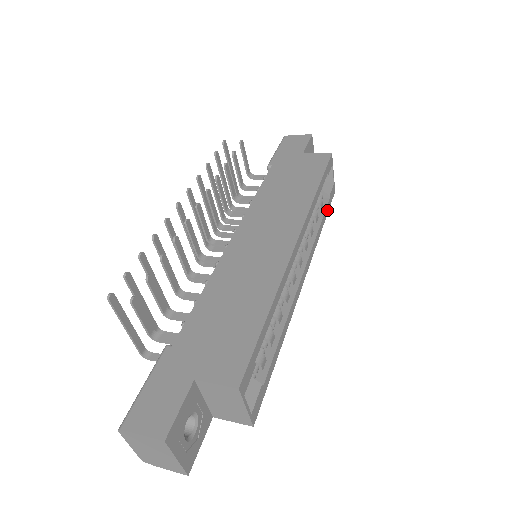
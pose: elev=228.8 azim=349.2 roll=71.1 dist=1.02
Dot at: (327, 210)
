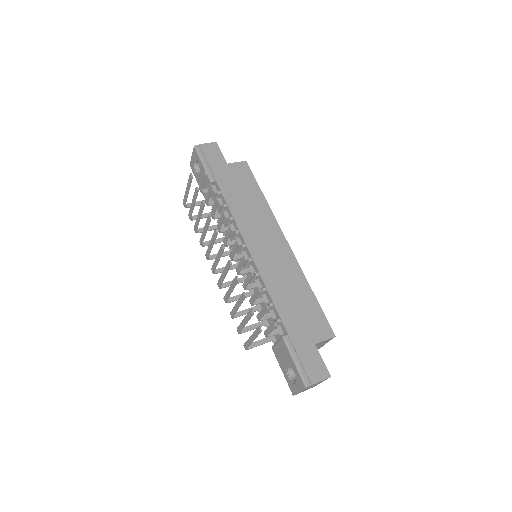
Dot at: occluded
